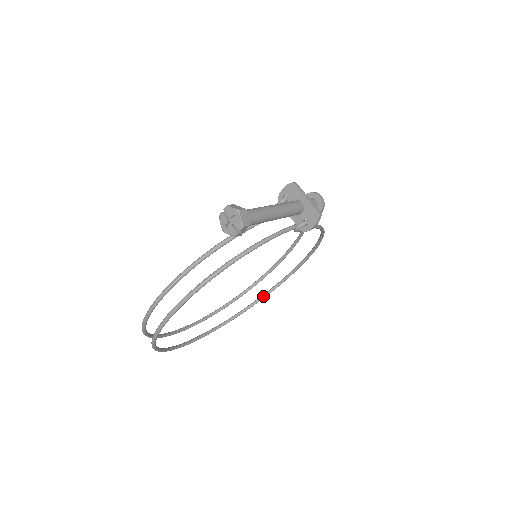
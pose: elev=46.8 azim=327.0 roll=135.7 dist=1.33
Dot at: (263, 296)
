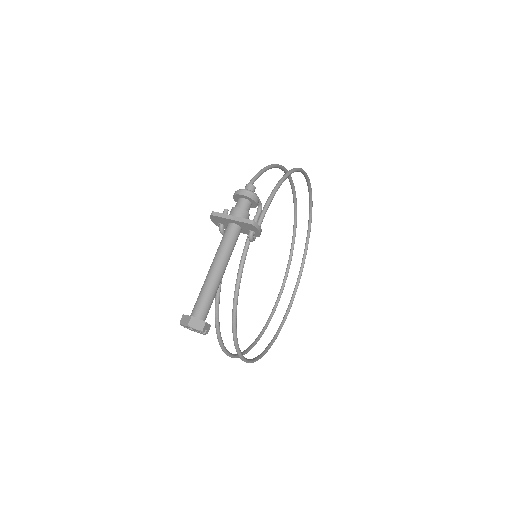
Dot at: (309, 219)
